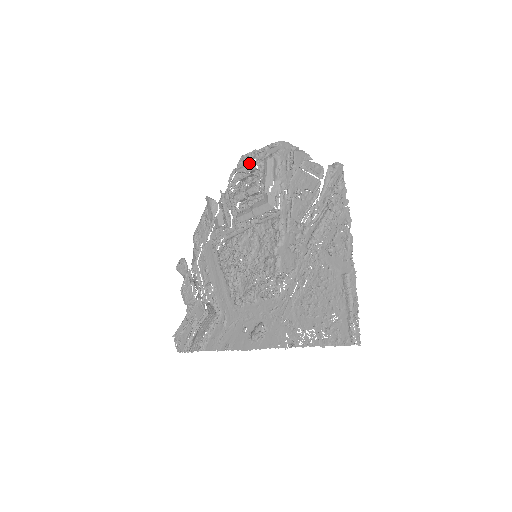
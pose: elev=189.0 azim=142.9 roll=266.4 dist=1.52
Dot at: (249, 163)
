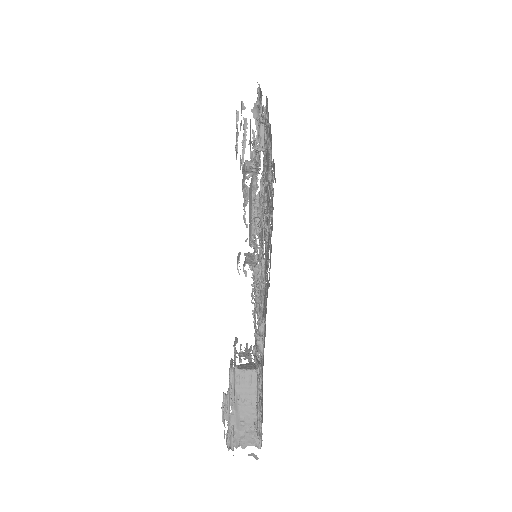
Dot at: occluded
